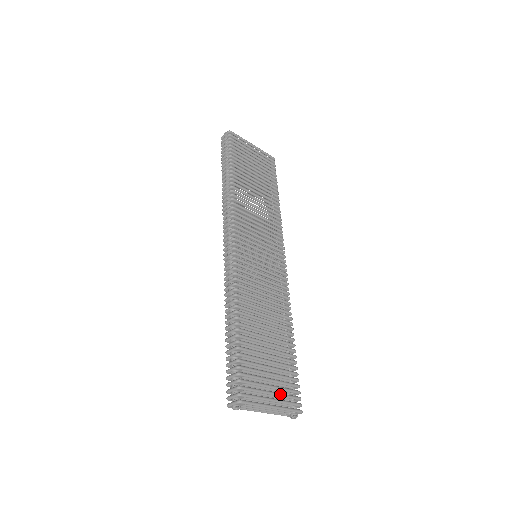
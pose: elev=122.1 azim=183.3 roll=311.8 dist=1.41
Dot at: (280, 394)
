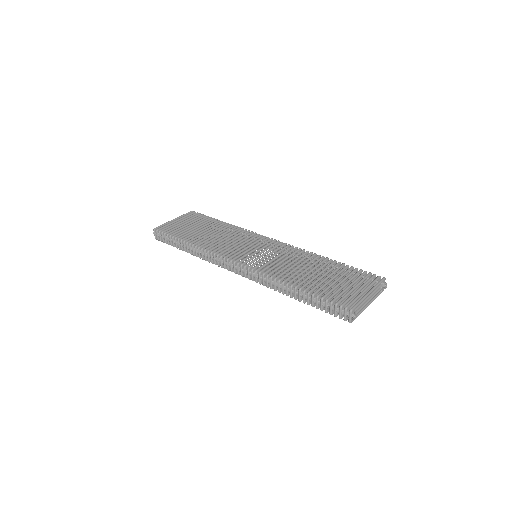
Dot at: (363, 285)
